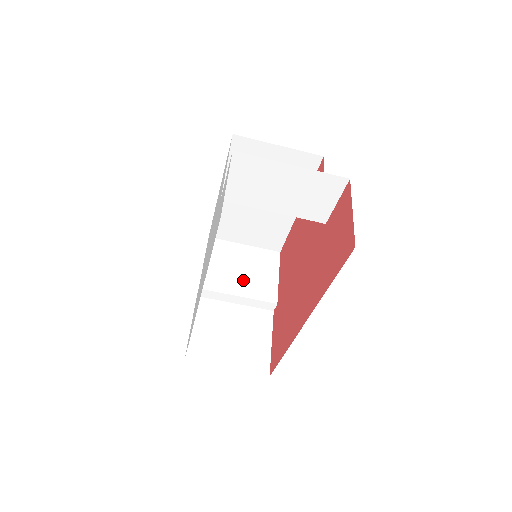
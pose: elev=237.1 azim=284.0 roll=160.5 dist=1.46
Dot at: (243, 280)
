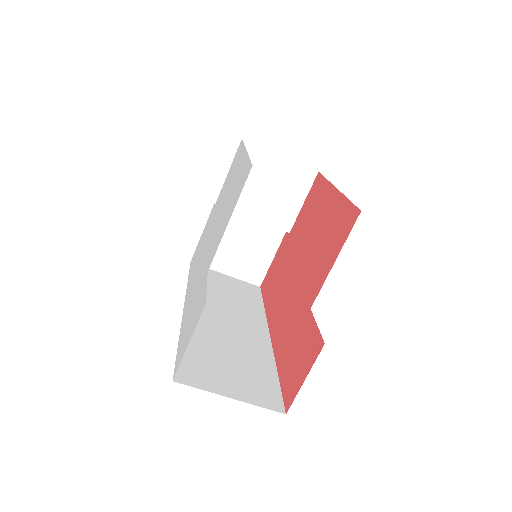
Dot at: (264, 201)
